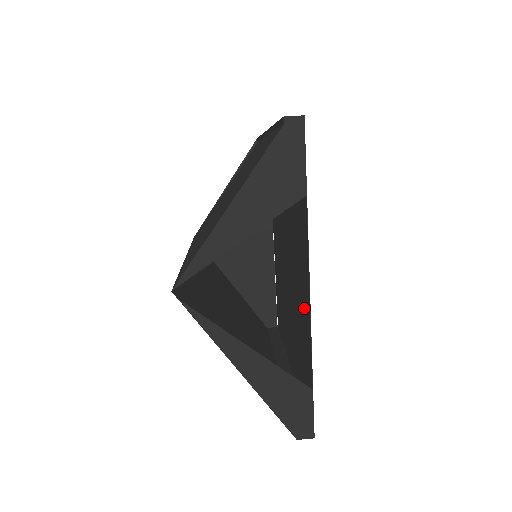
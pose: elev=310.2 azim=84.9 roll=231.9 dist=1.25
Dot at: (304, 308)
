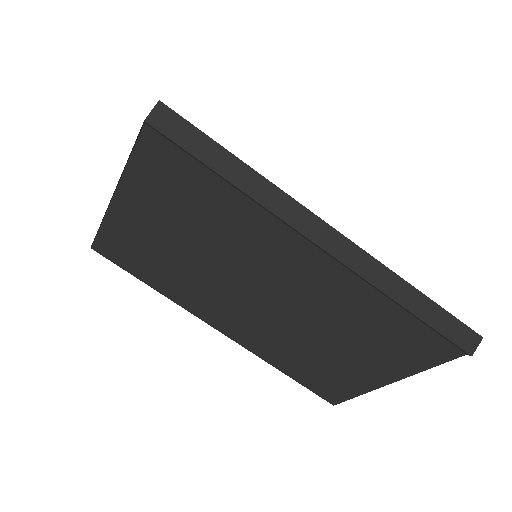
Dot at: occluded
